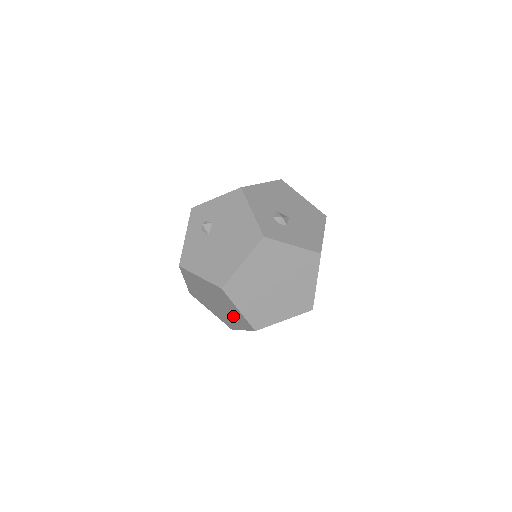
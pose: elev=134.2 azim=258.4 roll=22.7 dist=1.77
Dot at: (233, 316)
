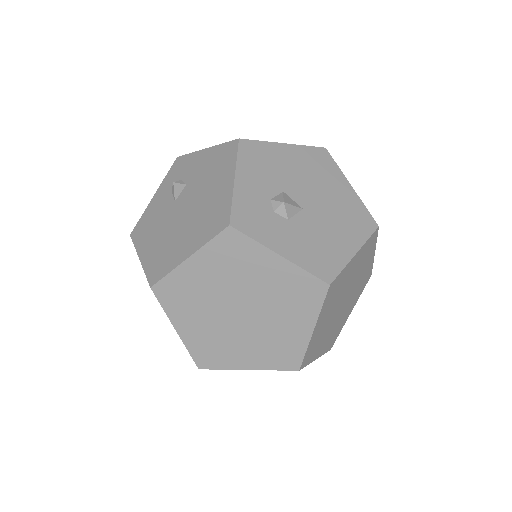
Dot at: occluded
